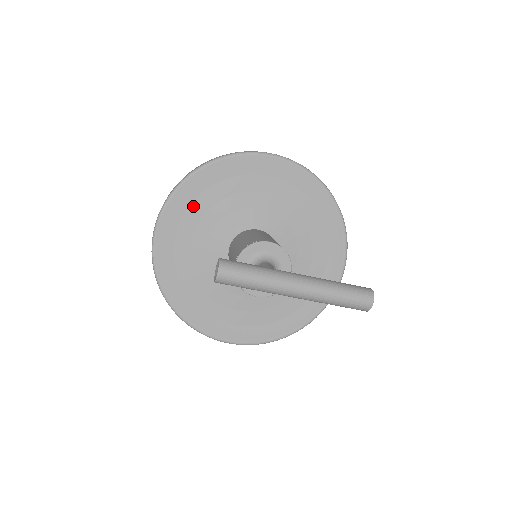
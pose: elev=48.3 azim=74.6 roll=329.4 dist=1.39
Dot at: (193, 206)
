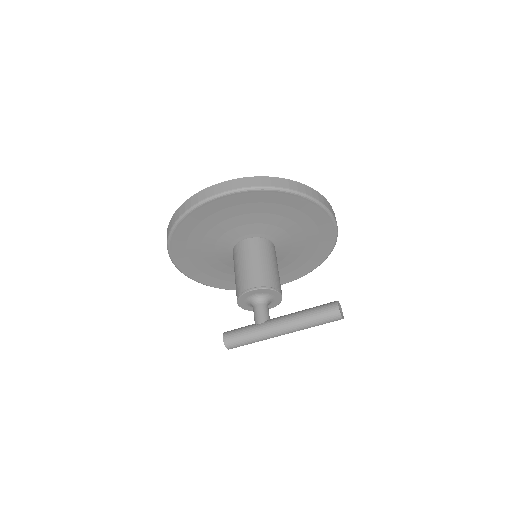
Dot at: (189, 250)
